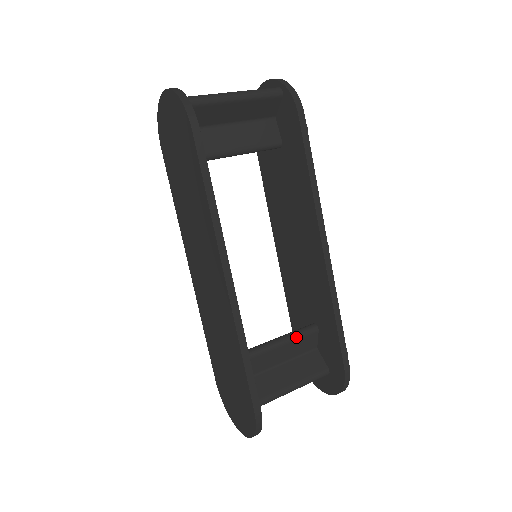
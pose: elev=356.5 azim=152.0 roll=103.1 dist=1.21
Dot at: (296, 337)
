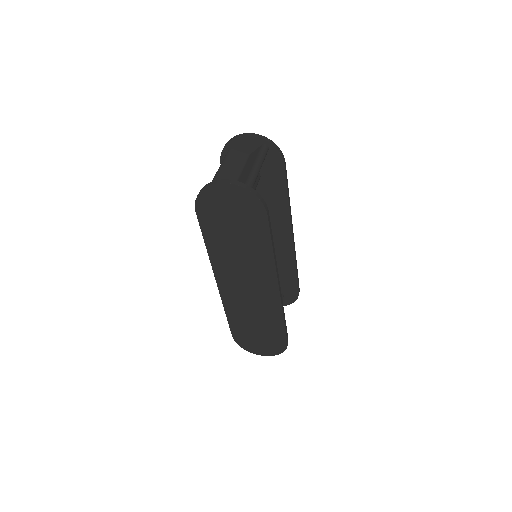
Dot at: occluded
